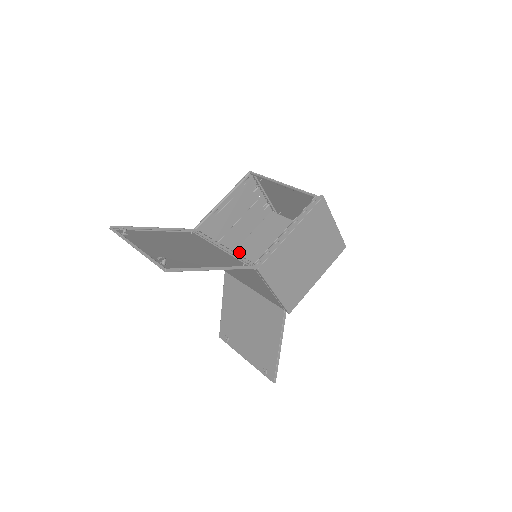
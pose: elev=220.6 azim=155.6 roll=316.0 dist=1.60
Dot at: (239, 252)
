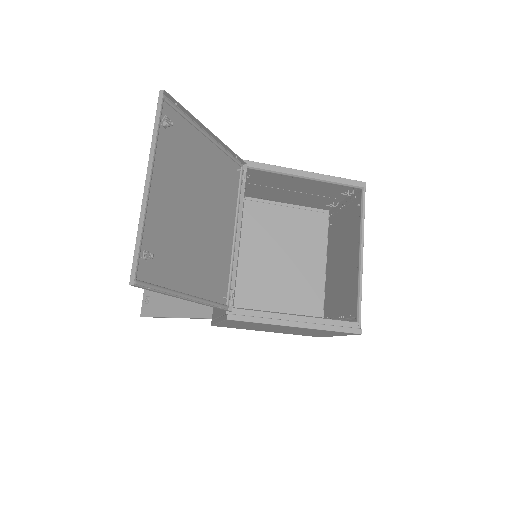
Dot at: (256, 210)
